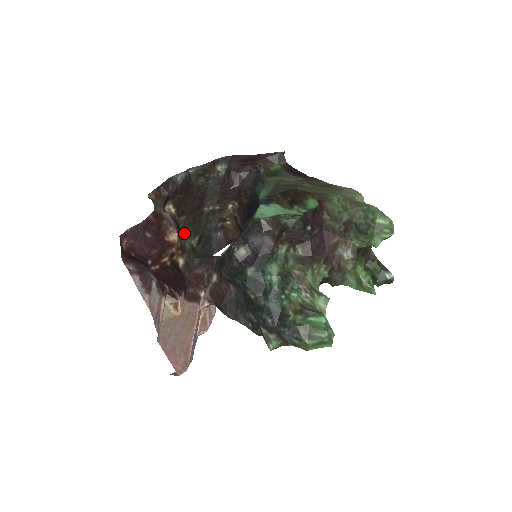
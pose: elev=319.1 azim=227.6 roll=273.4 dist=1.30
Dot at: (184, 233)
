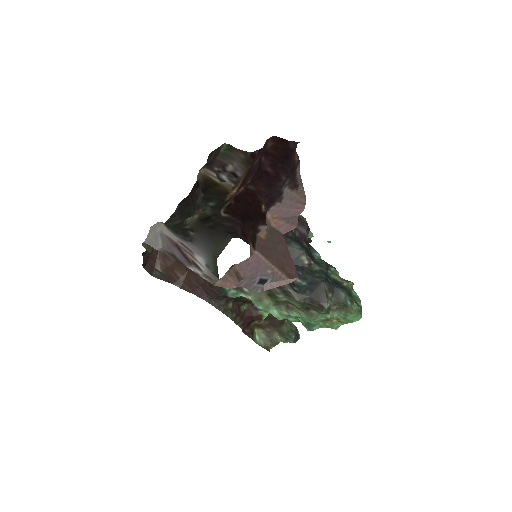
Dot at: (201, 201)
